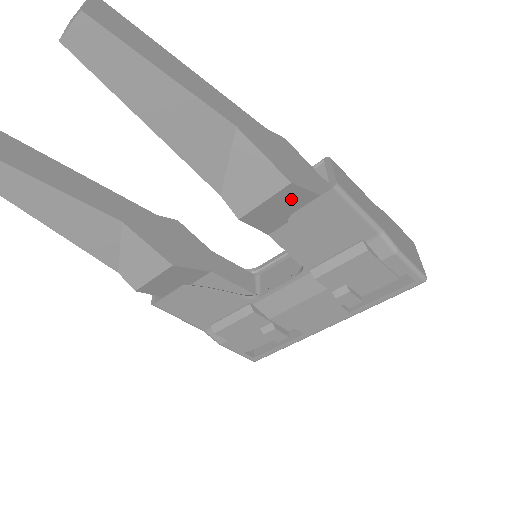
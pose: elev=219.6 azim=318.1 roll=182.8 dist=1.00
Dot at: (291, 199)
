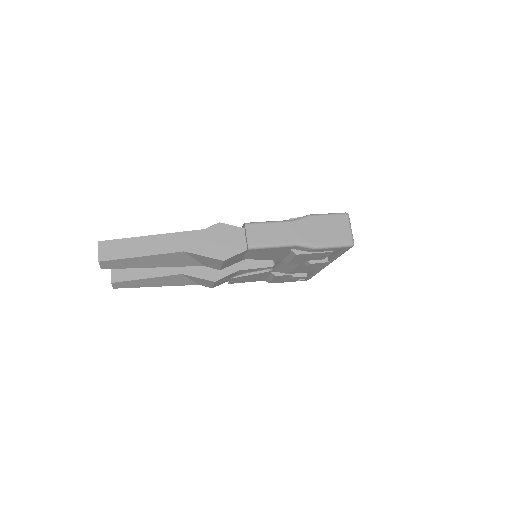
Dot at: (234, 258)
